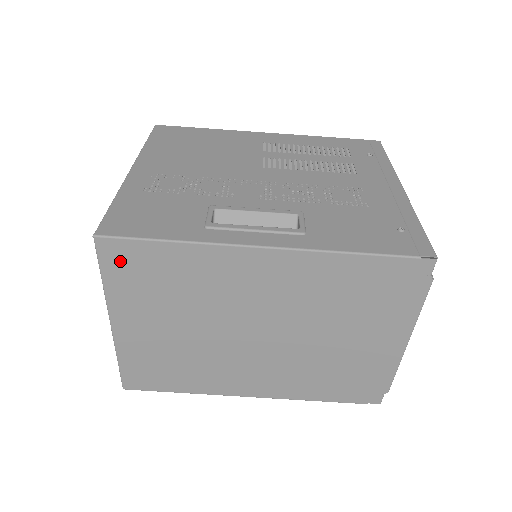
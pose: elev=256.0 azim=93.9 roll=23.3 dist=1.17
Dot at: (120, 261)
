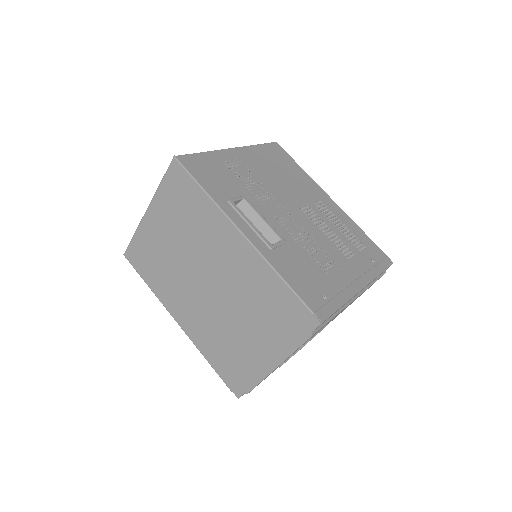
Dot at: (175, 180)
